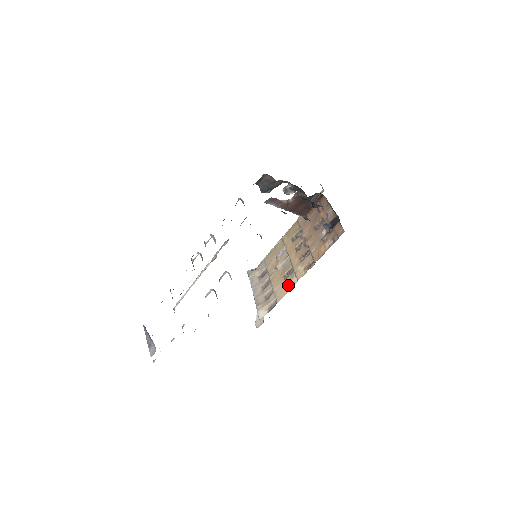
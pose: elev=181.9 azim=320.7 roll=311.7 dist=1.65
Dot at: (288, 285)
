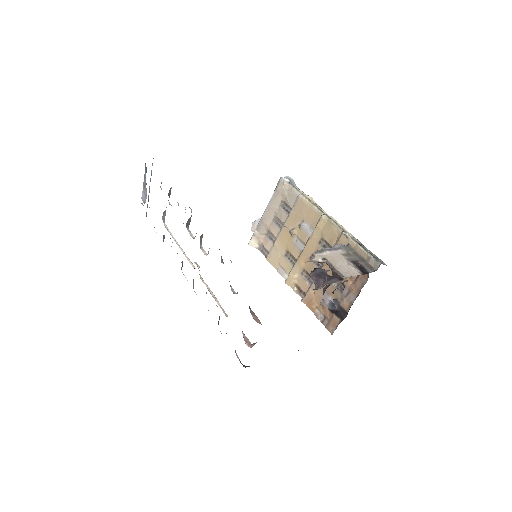
Dot at: (281, 266)
